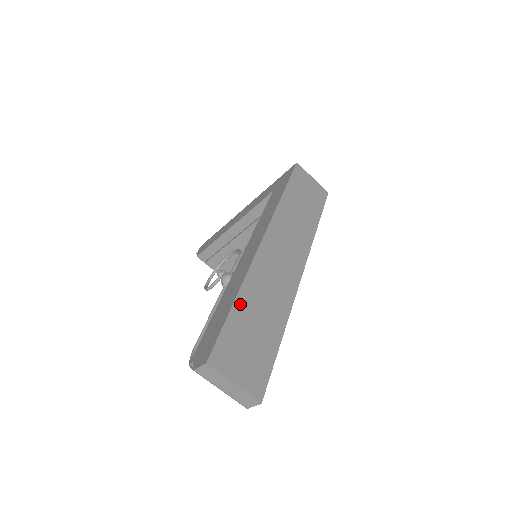
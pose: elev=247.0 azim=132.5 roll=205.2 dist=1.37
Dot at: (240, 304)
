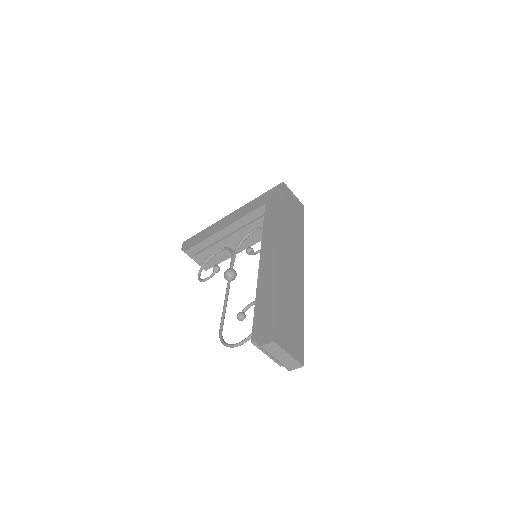
Dot at: (279, 298)
